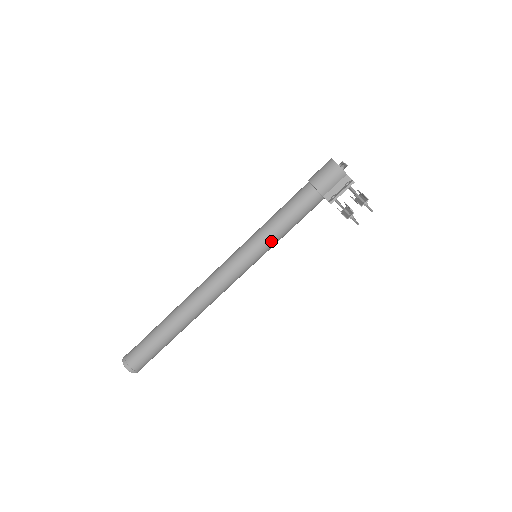
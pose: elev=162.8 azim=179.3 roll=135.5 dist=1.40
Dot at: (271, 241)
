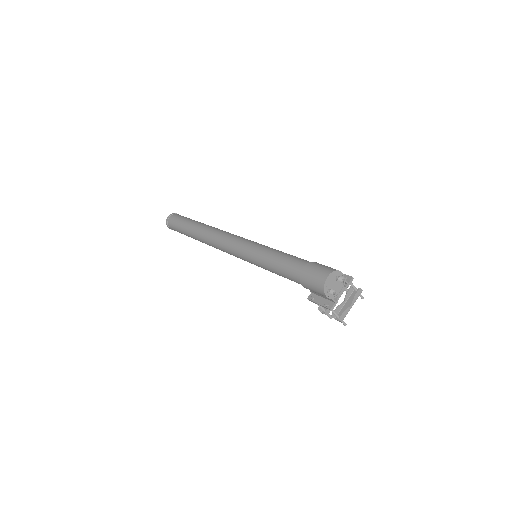
Dot at: occluded
